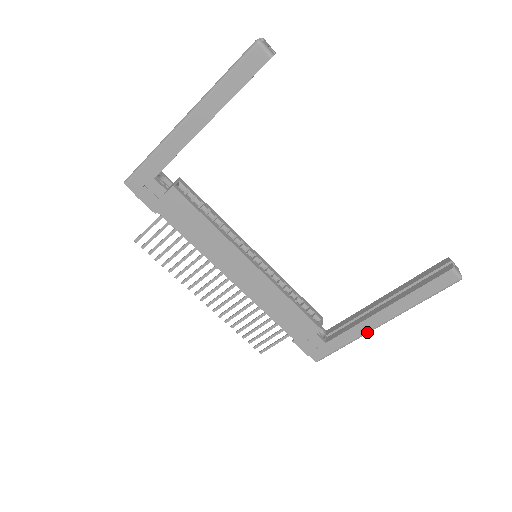
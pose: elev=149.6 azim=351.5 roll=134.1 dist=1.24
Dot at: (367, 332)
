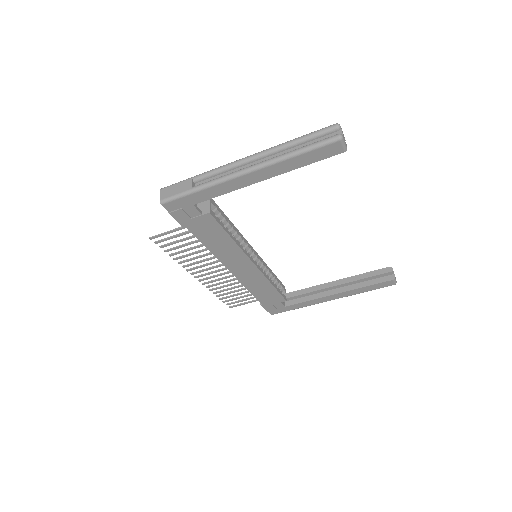
Dot at: (318, 303)
